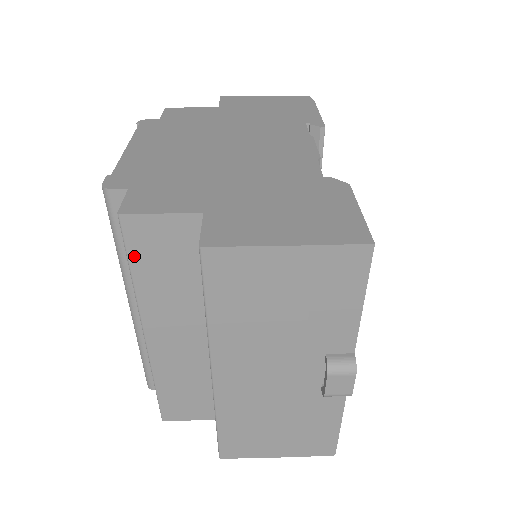
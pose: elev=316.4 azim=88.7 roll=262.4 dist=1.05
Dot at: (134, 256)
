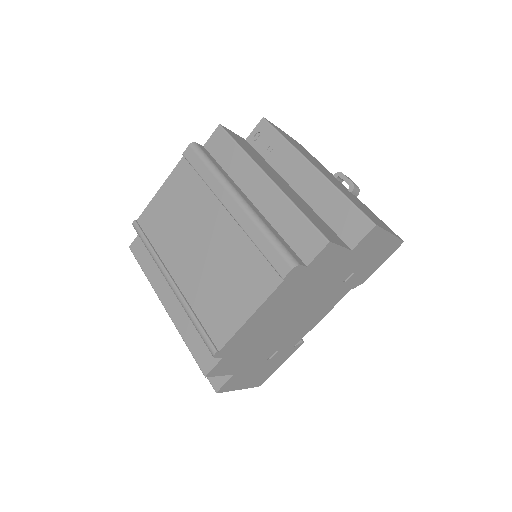
Dot at: (236, 140)
